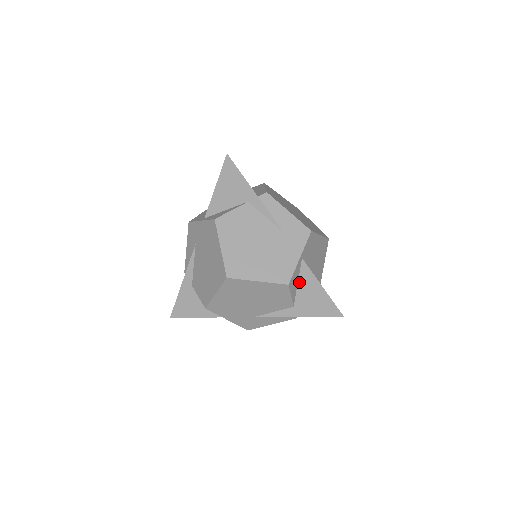
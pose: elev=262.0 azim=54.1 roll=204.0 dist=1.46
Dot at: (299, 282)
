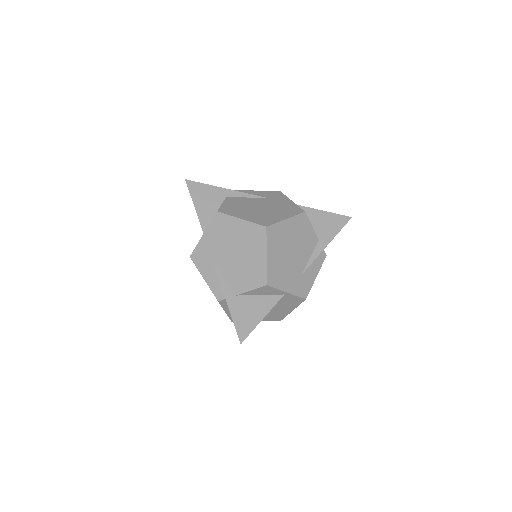
Dot at: occluded
